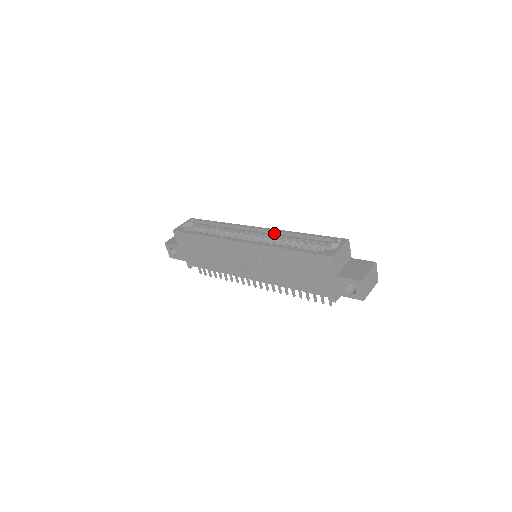
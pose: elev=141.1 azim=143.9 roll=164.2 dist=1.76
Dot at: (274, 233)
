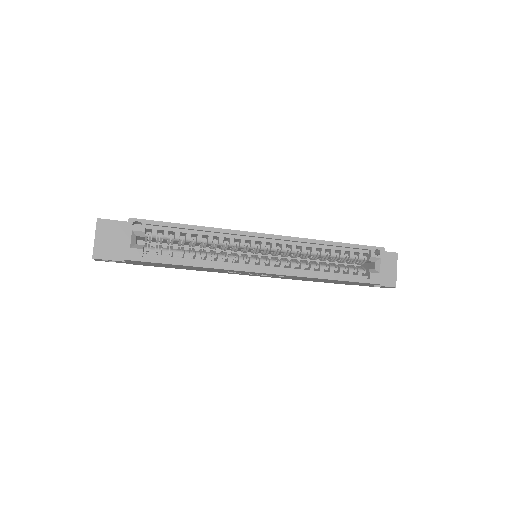
Dot at: (290, 241)
